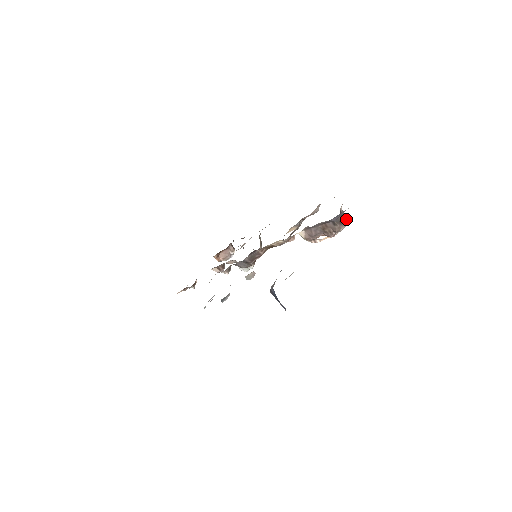
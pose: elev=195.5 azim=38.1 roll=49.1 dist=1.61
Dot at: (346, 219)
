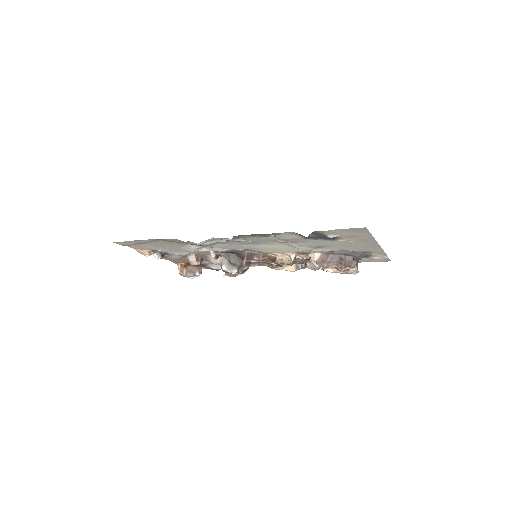
Dot at: occluded
